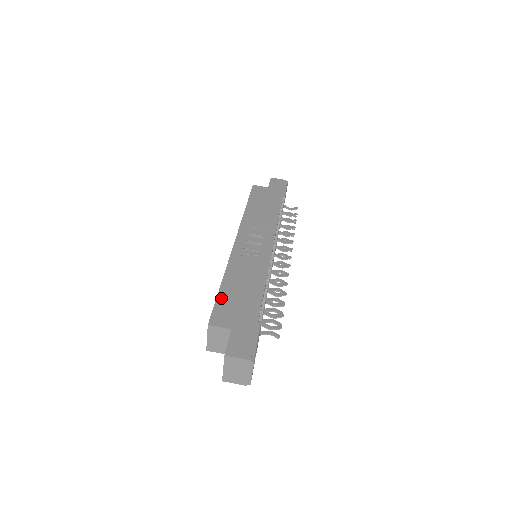
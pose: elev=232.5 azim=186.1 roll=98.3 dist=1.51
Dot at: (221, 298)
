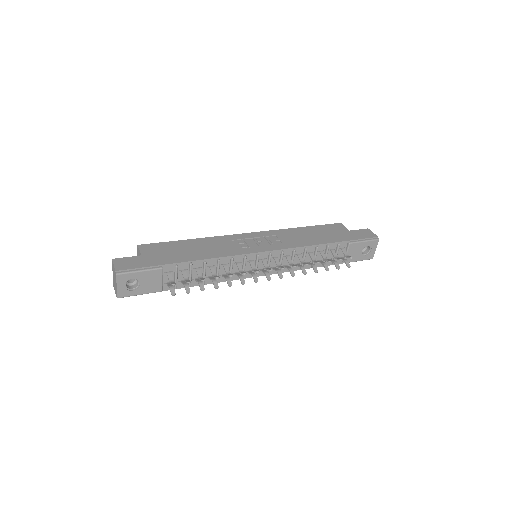
Dot at: (171, 243)
